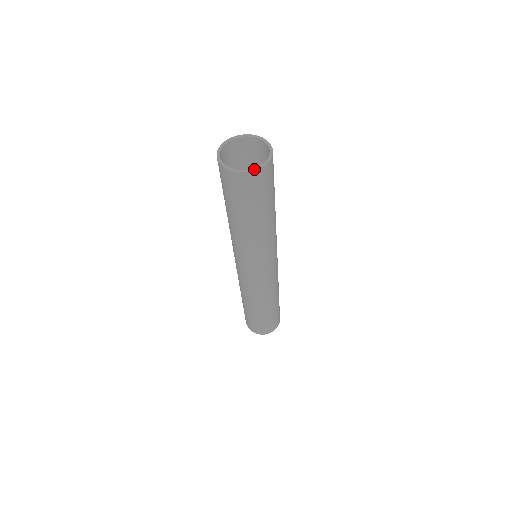
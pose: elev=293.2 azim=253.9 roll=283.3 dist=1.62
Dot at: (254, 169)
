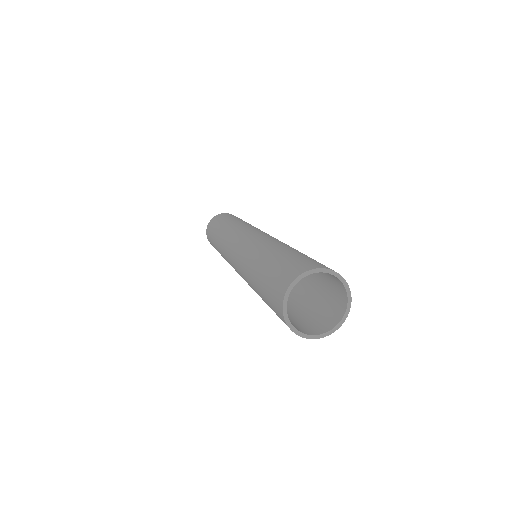
Dot at: (329, 333)
